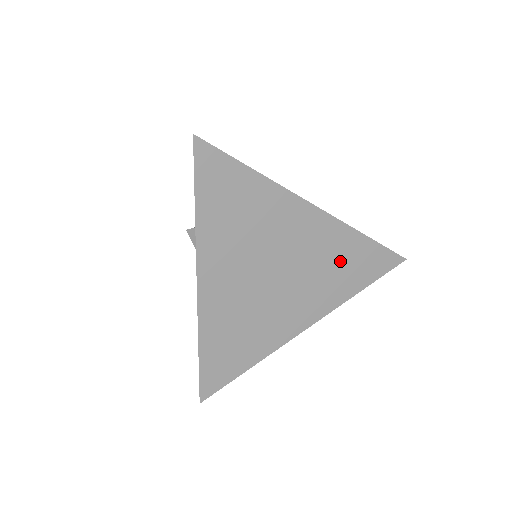
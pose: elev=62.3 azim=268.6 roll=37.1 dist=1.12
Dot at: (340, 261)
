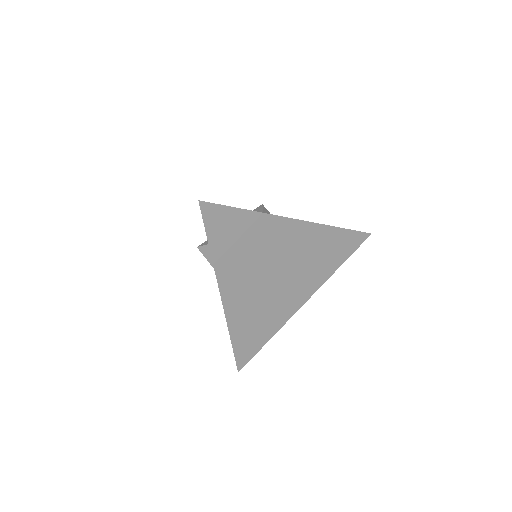
Dot at: (322, 251)
